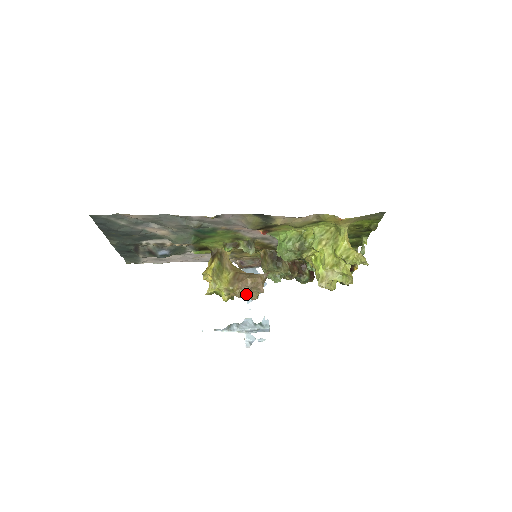
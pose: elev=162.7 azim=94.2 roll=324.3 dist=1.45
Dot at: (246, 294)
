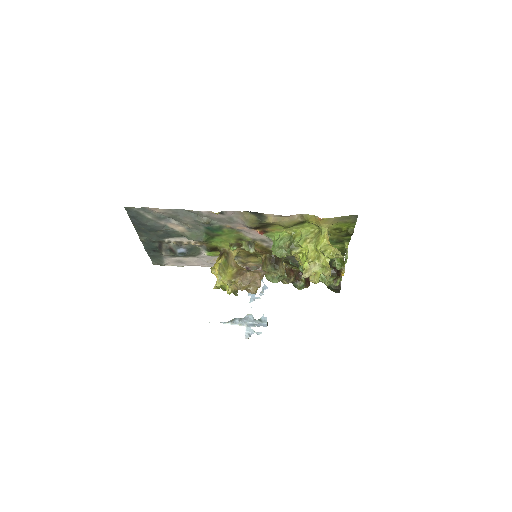
Dot at: (246, 286)
